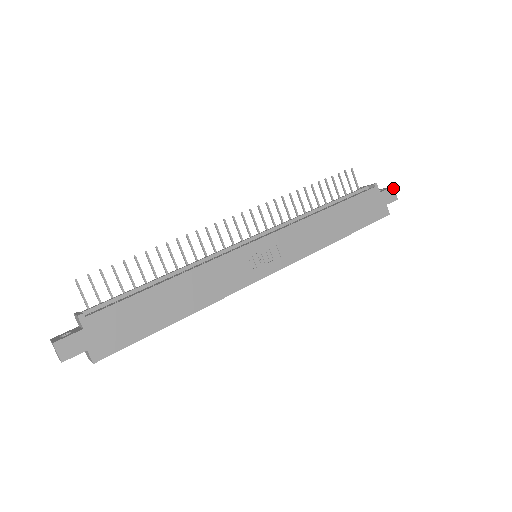
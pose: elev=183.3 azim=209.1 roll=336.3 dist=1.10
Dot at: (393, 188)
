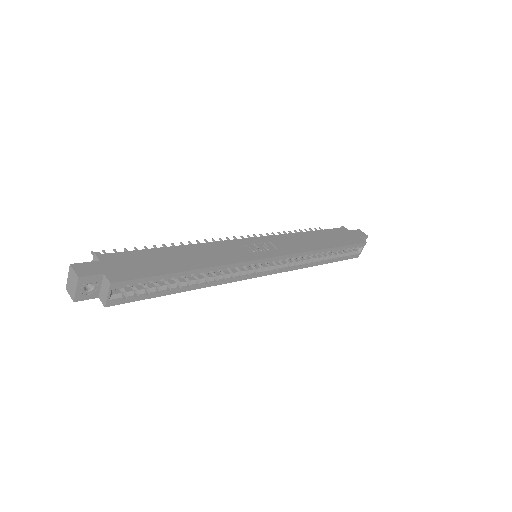
Dot at: (360, 230)
